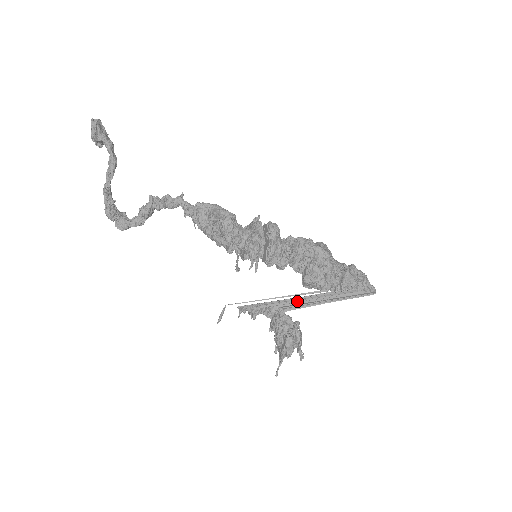
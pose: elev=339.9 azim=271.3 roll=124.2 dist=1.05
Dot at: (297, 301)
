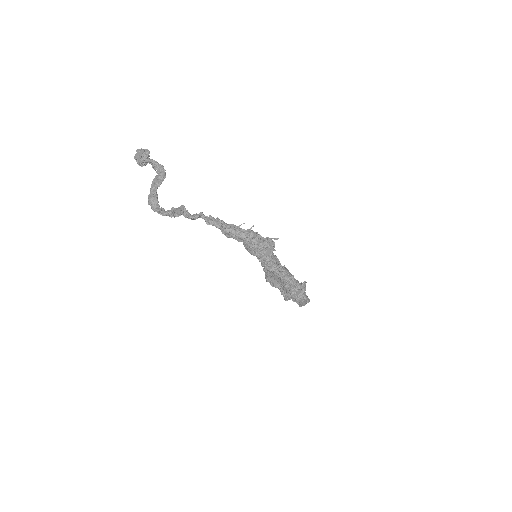
Dot at: occluded
